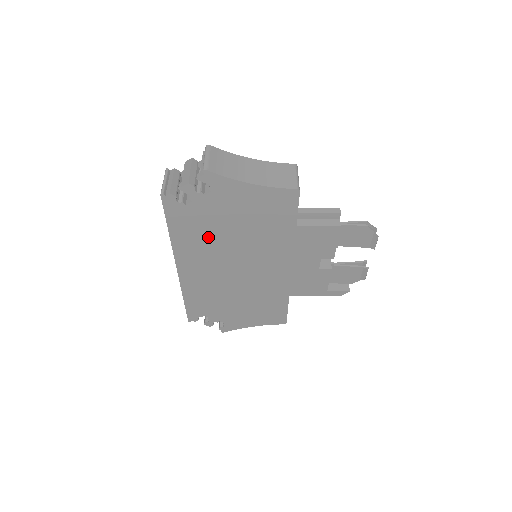
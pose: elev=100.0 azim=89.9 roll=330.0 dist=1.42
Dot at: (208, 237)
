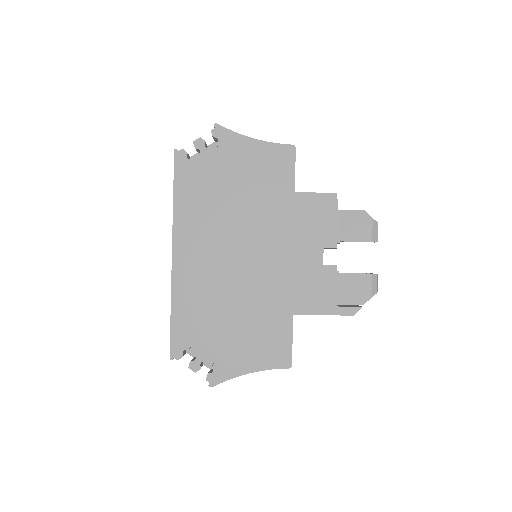
Dot at: (210, 205)
